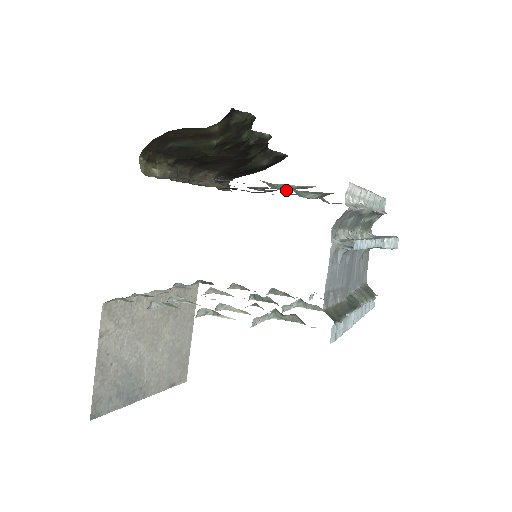
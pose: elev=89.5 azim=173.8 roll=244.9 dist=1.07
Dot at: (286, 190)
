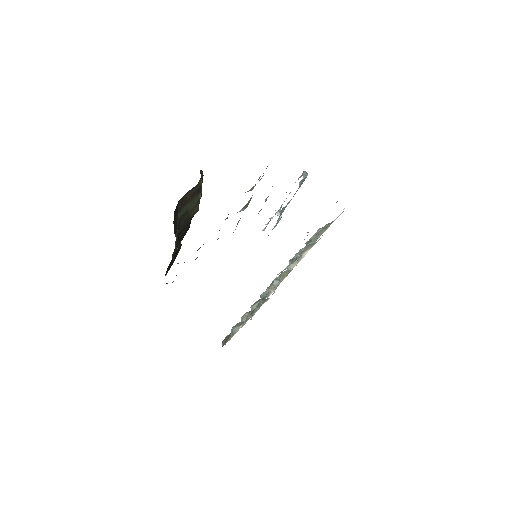
Dot at: occluded
